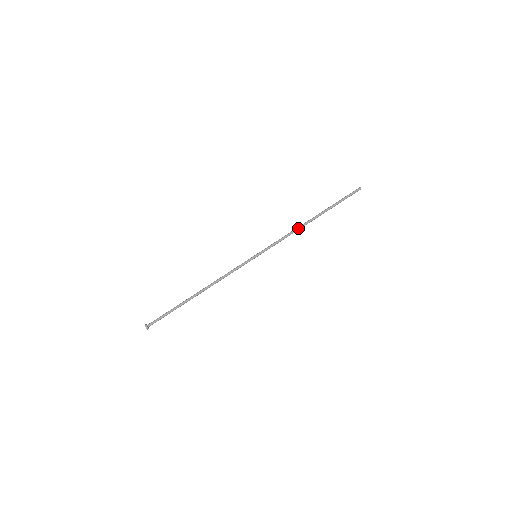
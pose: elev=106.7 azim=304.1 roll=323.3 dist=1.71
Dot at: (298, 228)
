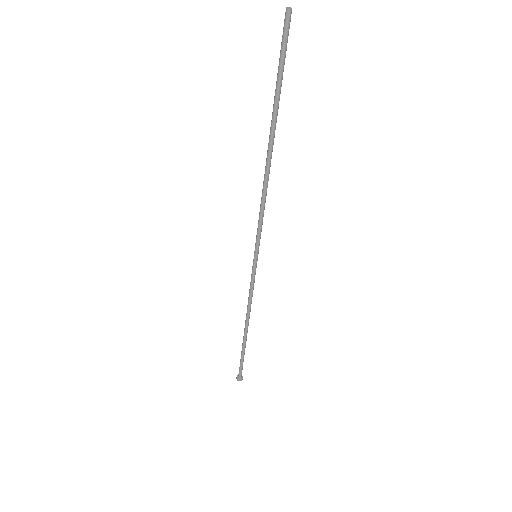
Dot at: (266, 182)
